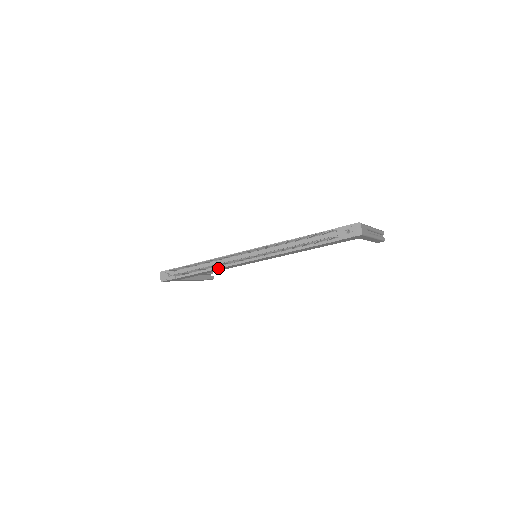
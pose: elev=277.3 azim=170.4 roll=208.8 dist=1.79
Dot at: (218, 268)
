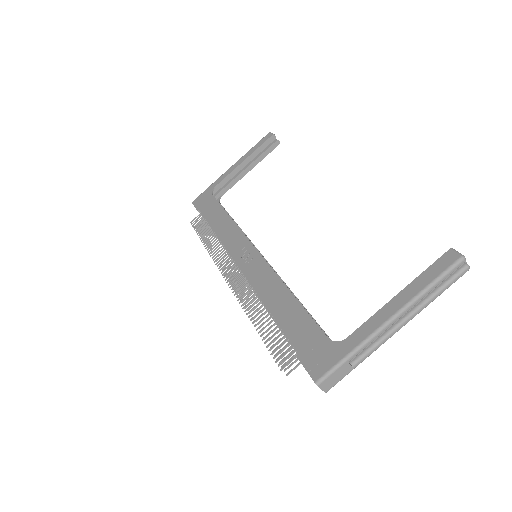
Dot at: occluded
